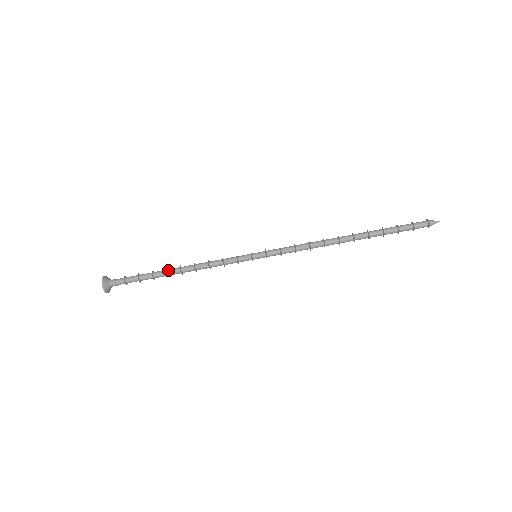
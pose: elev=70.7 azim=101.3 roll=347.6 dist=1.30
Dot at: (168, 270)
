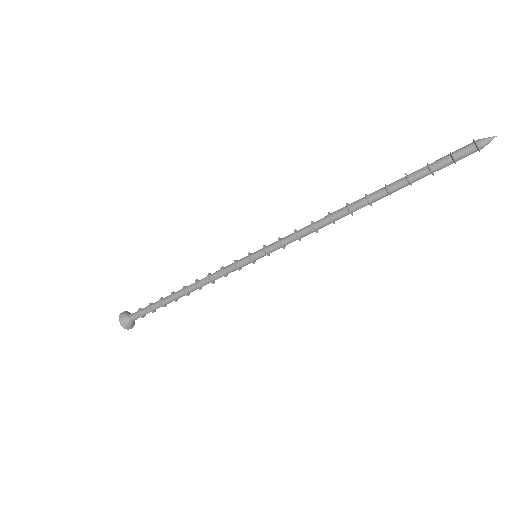
Dot at: (174, 293)
